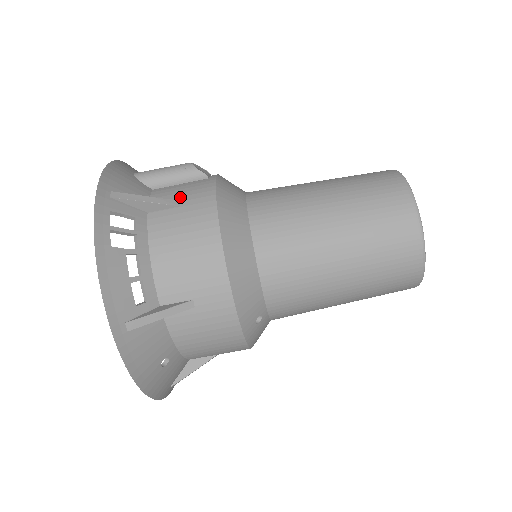
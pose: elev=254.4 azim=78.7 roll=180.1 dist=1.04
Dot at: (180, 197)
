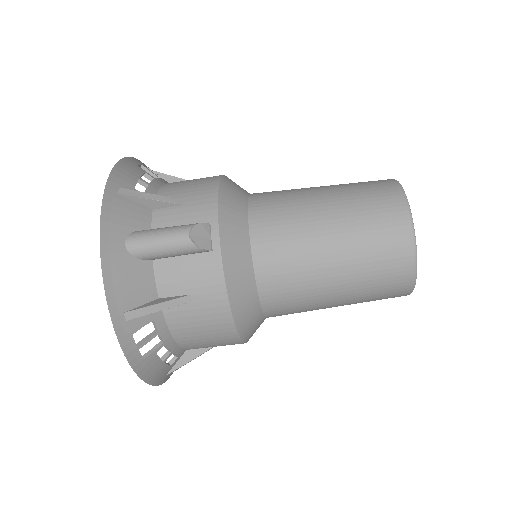
Dot at: (189, 289)
